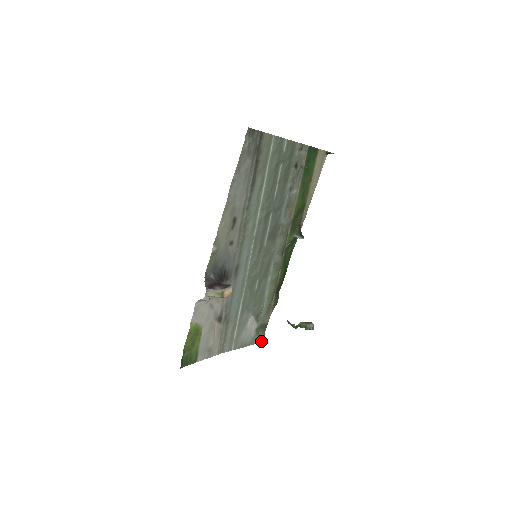
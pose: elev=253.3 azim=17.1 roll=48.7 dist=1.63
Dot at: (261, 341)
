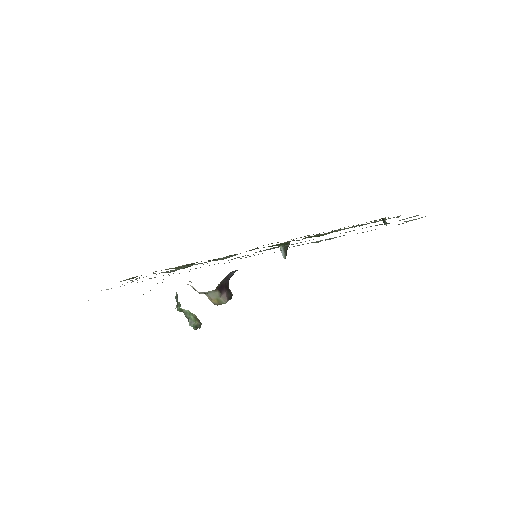
Dot at: (124, 280)
